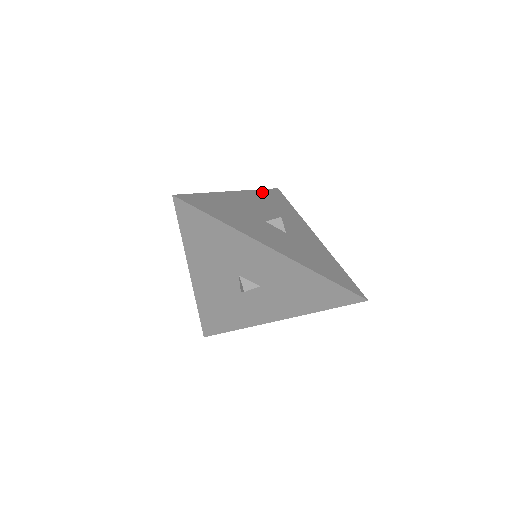
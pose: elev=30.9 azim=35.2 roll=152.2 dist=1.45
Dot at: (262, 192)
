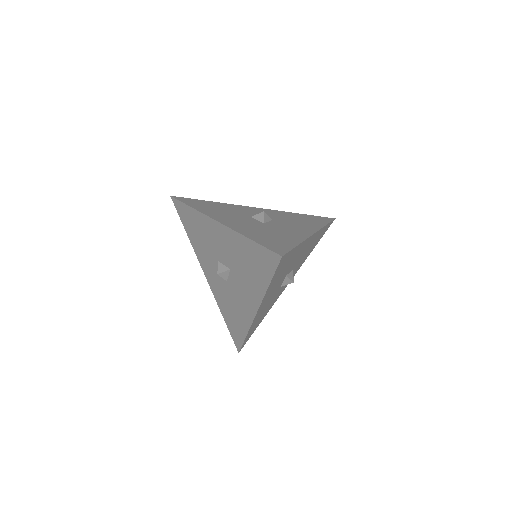
Dot at: (196, 207)
